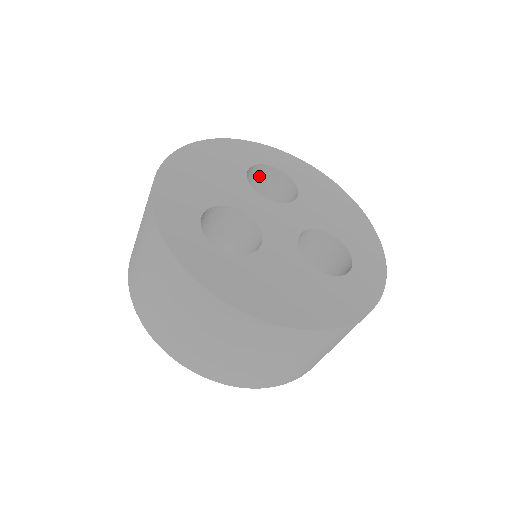
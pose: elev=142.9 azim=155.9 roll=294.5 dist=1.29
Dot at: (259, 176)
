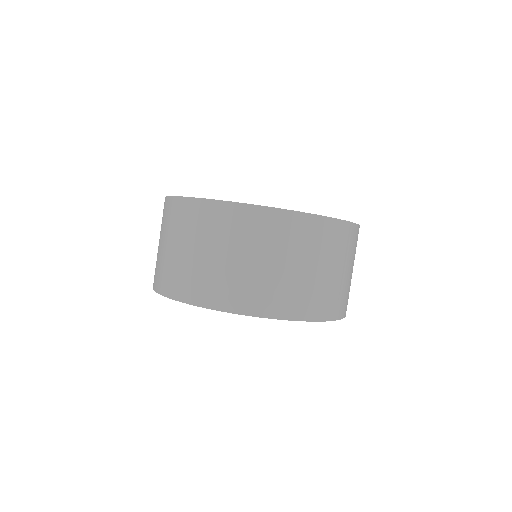
Dot at: occluded
